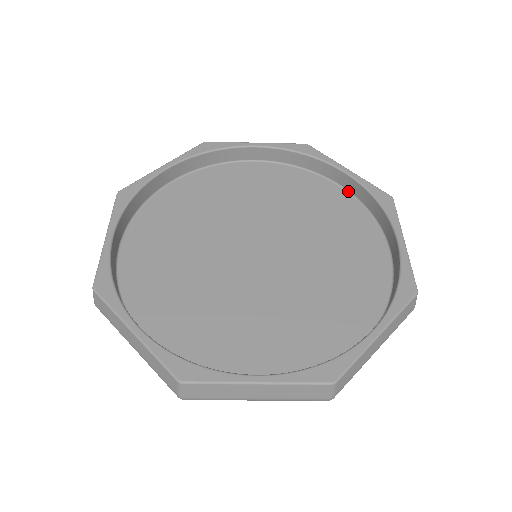
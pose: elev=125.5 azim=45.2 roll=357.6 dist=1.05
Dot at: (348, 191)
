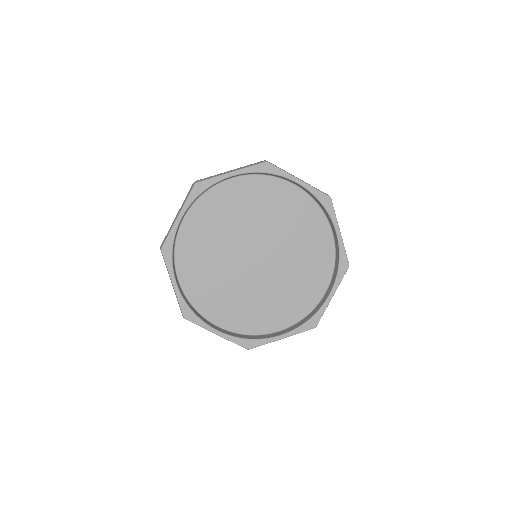
Dot at: (300, 188)
